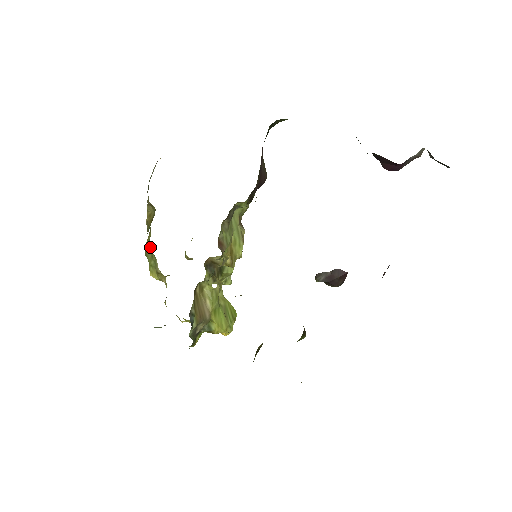
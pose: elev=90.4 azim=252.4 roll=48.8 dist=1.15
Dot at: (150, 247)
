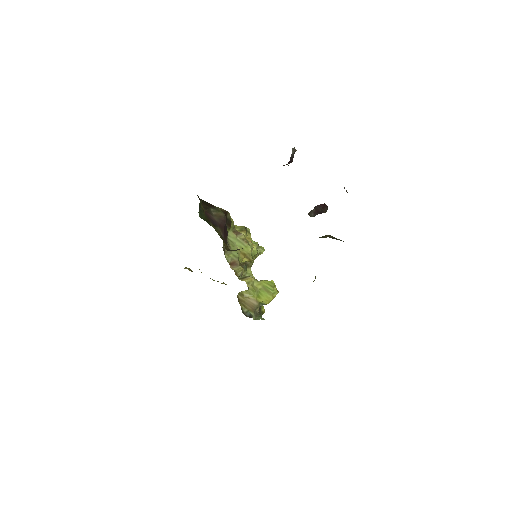
Dot at: occluded
